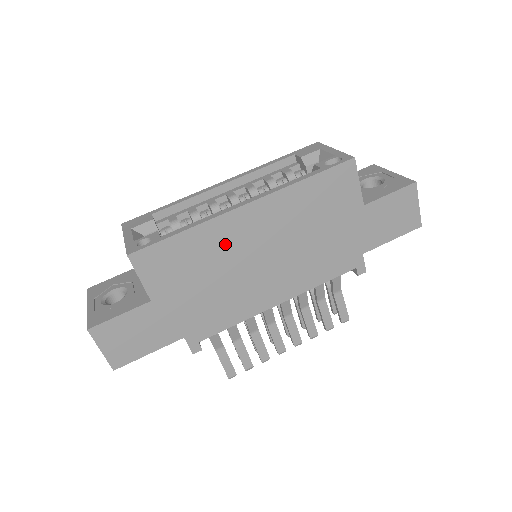
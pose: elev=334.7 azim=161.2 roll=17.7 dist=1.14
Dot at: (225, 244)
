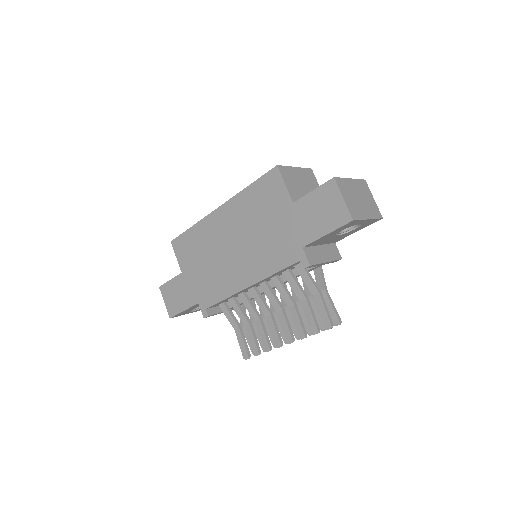
Dot at: (211, 236)
